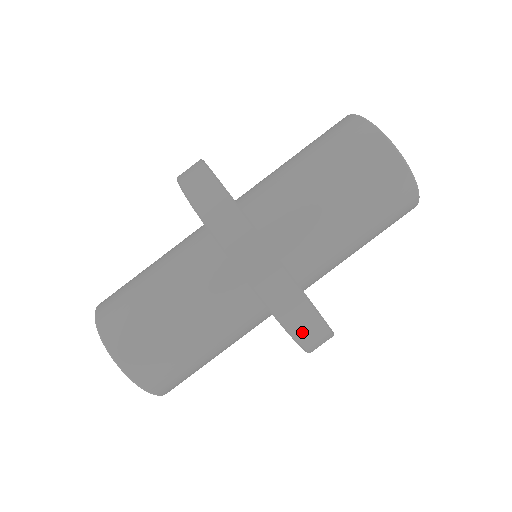
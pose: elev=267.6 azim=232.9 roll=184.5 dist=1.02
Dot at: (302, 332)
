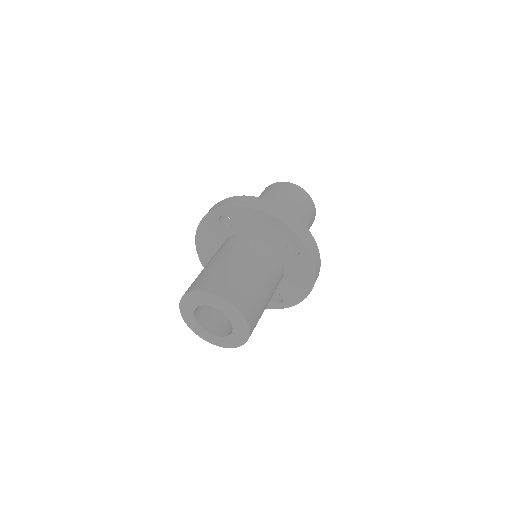
Dot at: (268, 209)
